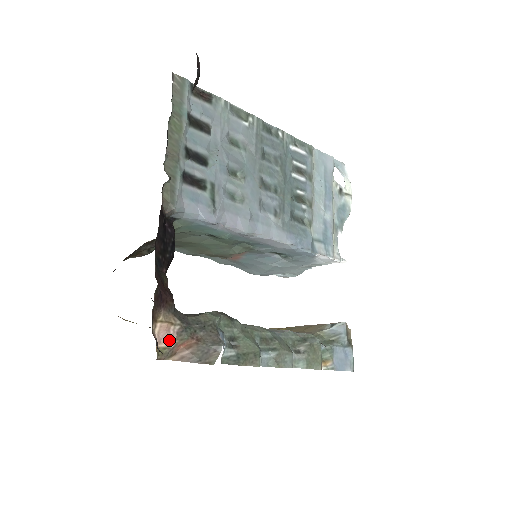
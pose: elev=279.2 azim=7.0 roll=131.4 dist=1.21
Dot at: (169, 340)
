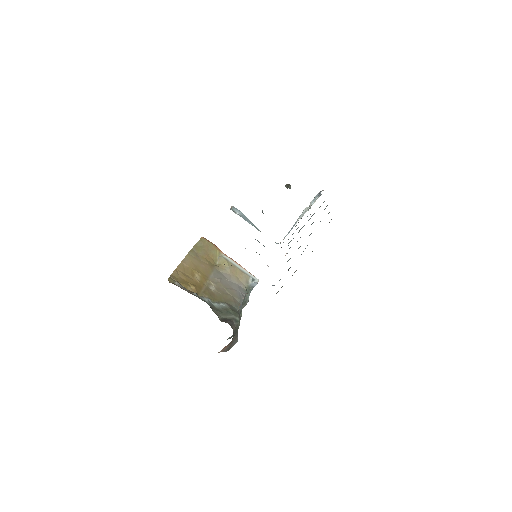
Dot at: occluded
